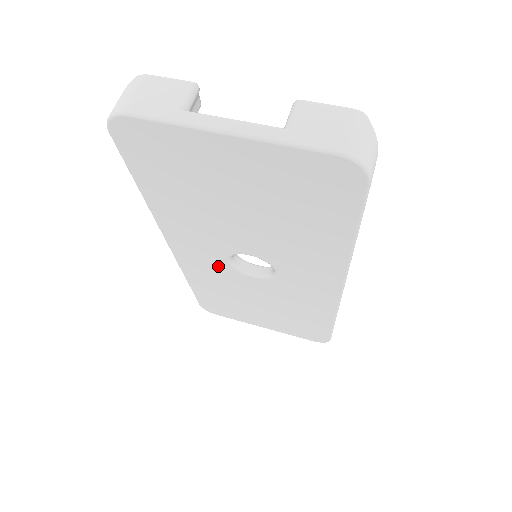
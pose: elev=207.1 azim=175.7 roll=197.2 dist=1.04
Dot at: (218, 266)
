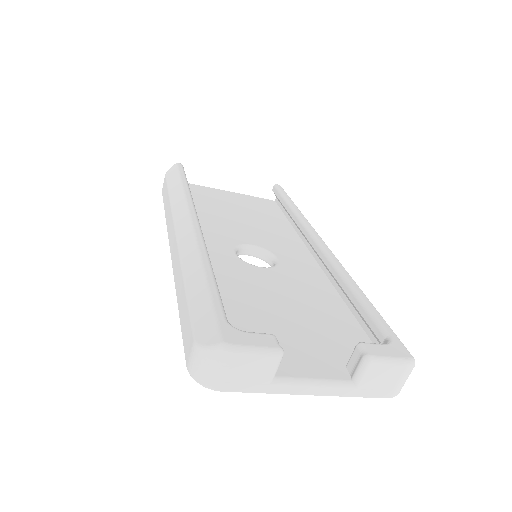
Dot at: occluded
